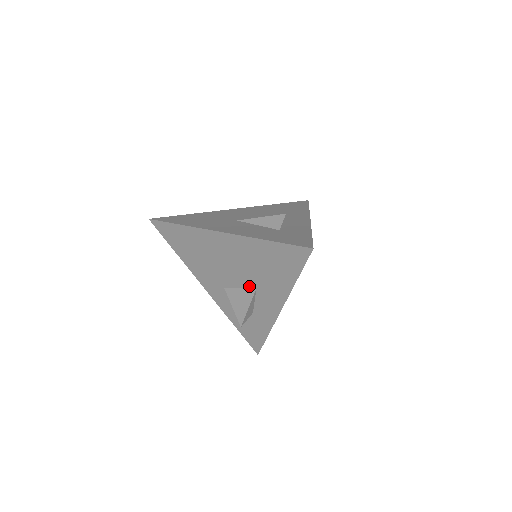
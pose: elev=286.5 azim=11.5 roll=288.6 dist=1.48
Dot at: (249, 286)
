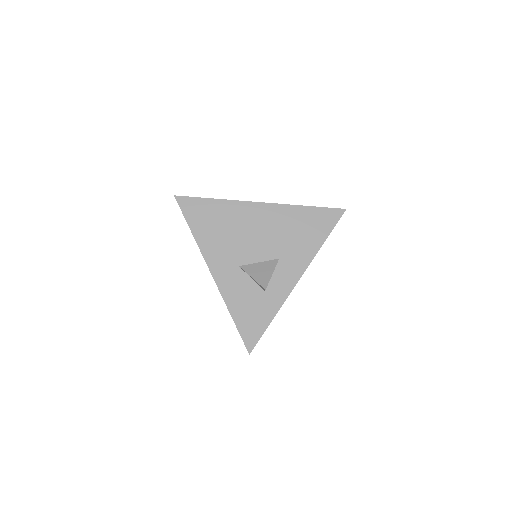
Dot at: (271, 257)
